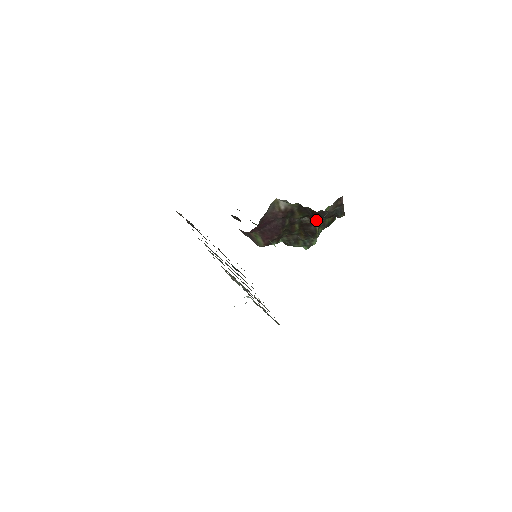
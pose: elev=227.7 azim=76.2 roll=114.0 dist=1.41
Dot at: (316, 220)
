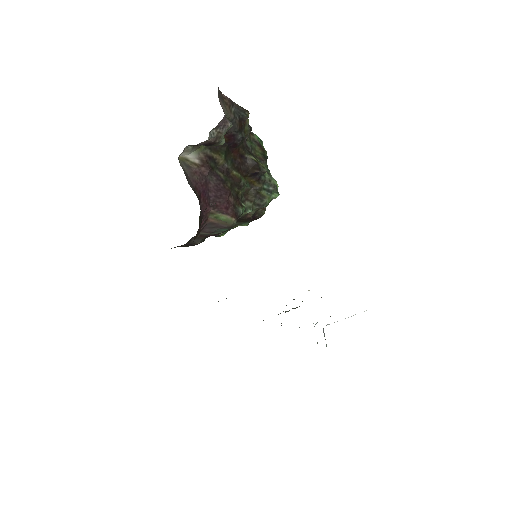
Dot at: (242, 152)
